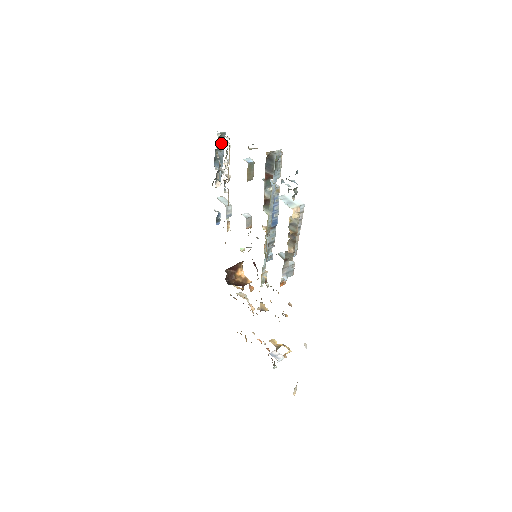
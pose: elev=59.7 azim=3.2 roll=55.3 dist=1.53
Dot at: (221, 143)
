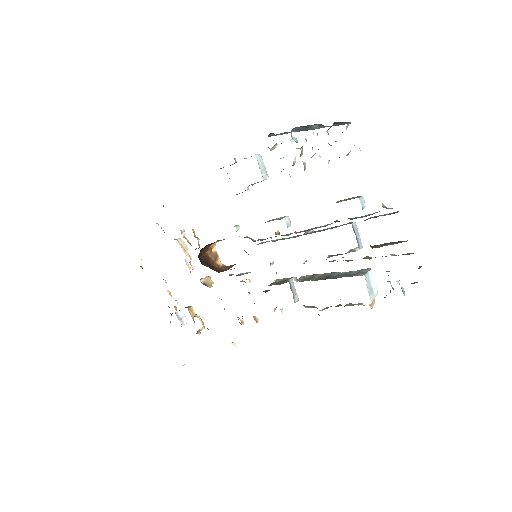
Dot at: occluded
